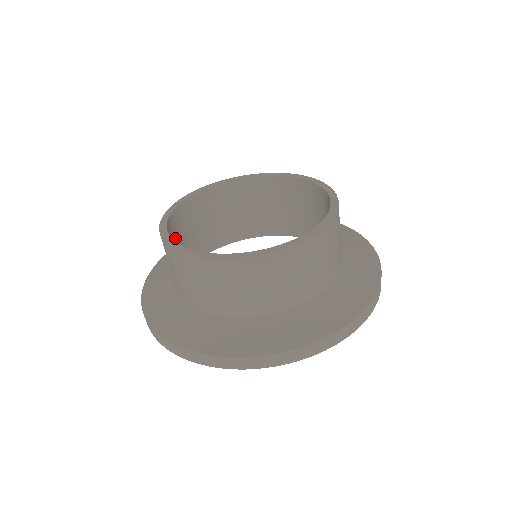
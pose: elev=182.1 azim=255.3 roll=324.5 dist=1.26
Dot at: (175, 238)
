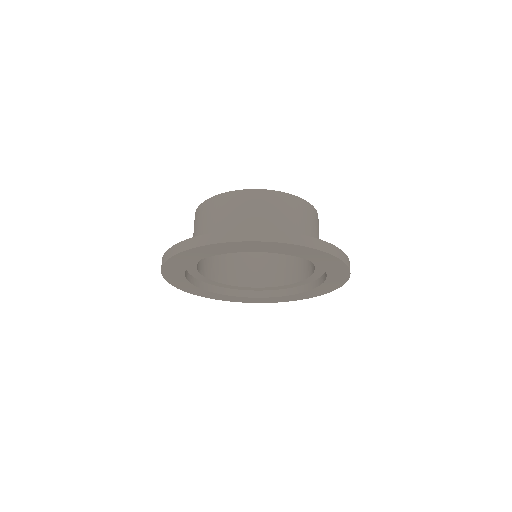
Dot at: occluded
